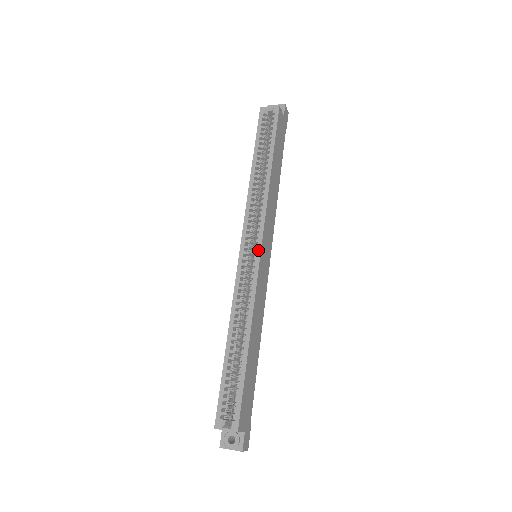
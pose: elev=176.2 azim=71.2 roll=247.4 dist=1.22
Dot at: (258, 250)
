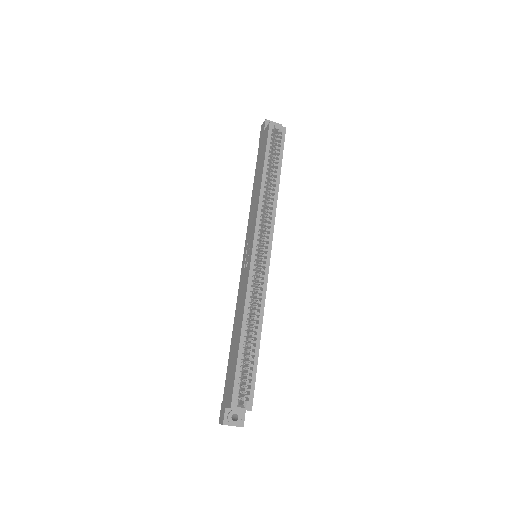
Dot at: (269, 253)
